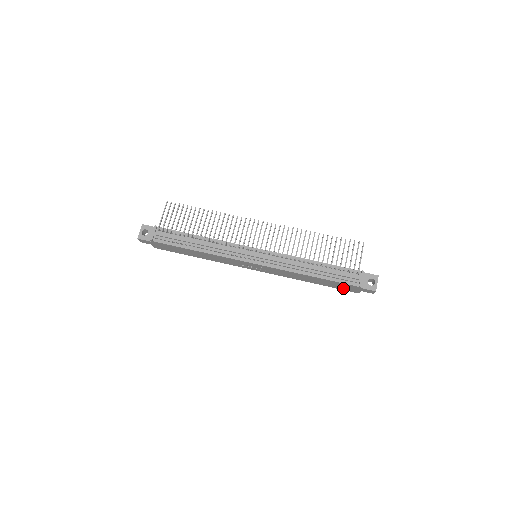
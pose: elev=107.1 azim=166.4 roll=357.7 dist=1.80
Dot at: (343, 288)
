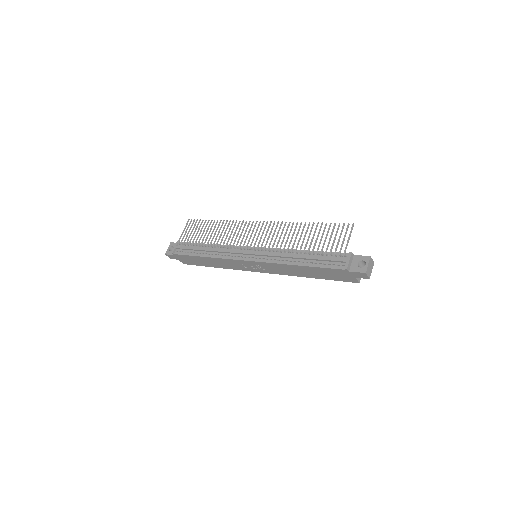
Dot at: (339, 278)
